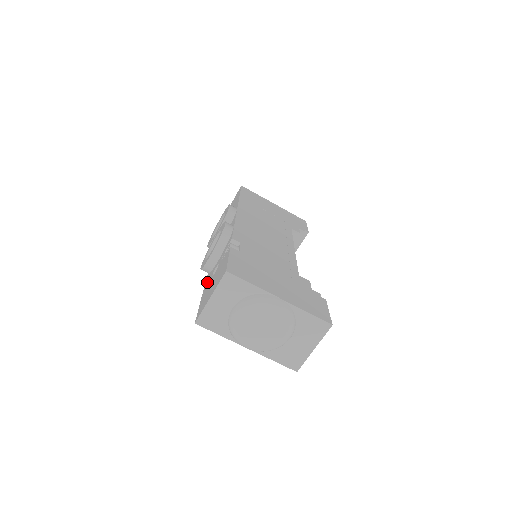
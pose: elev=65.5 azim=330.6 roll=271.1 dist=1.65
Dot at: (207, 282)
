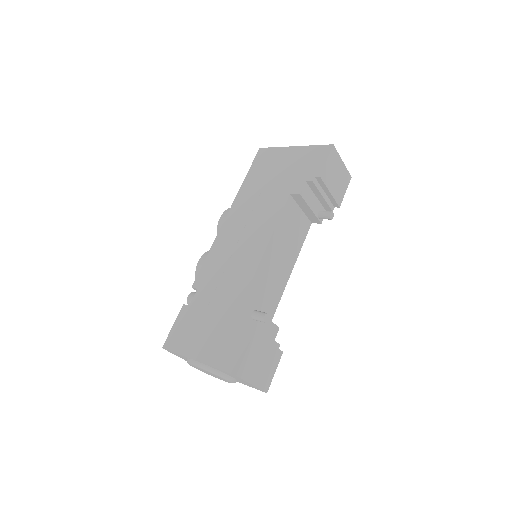
Dot at: occluded
